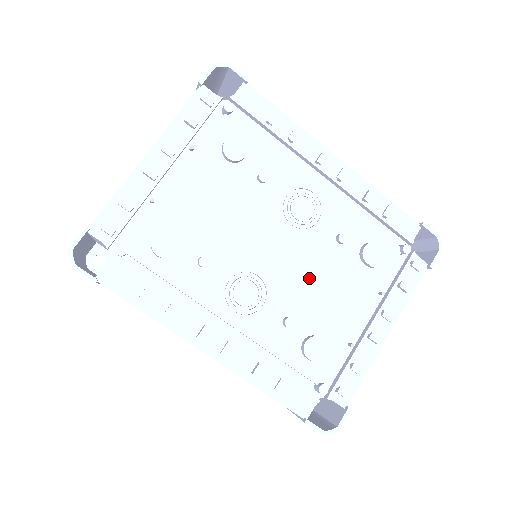
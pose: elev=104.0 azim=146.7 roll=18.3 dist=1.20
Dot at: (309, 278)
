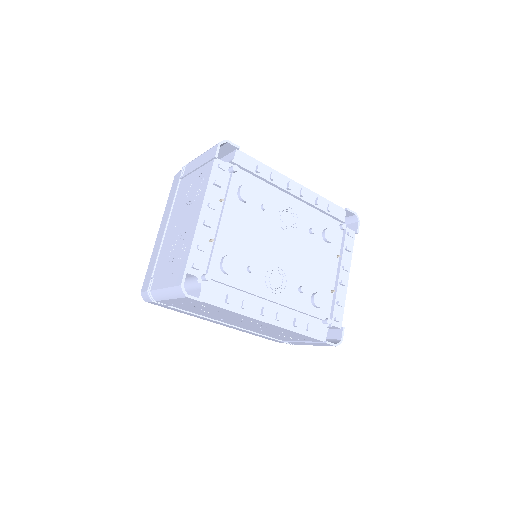
Dot at: (303, 260)
